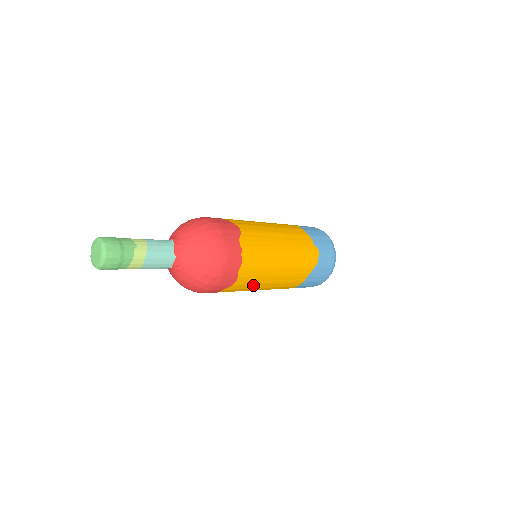
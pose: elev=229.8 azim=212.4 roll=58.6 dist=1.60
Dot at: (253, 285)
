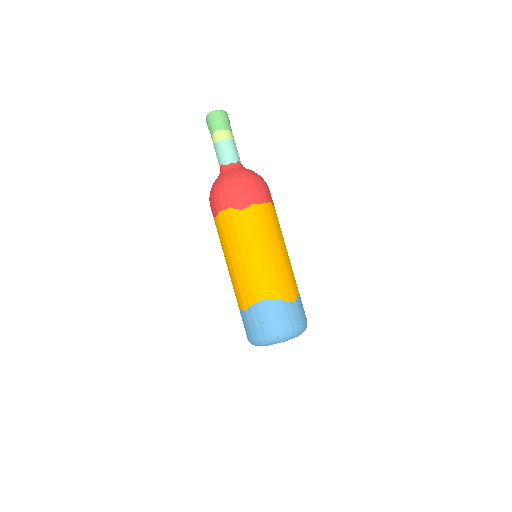
Dot at: (244, 235)
